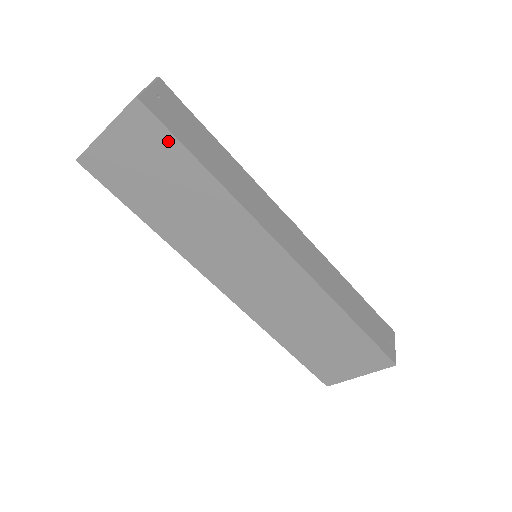
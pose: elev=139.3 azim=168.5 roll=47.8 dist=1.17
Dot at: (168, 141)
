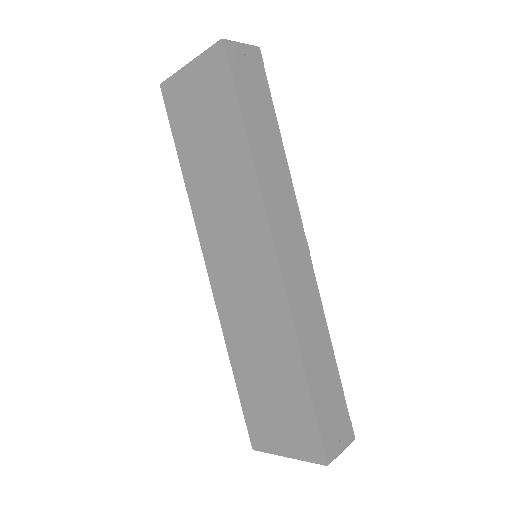
Dot at: (228, 90)
